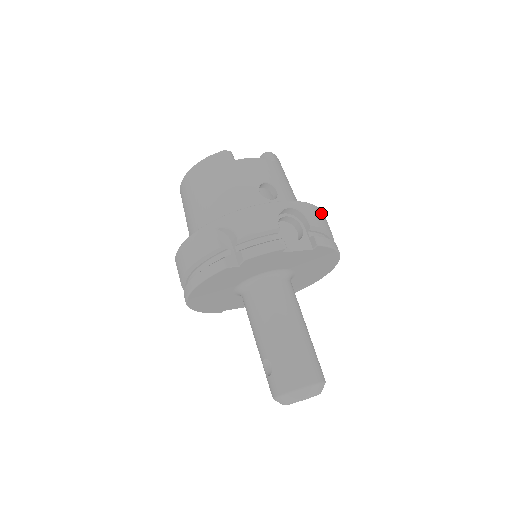
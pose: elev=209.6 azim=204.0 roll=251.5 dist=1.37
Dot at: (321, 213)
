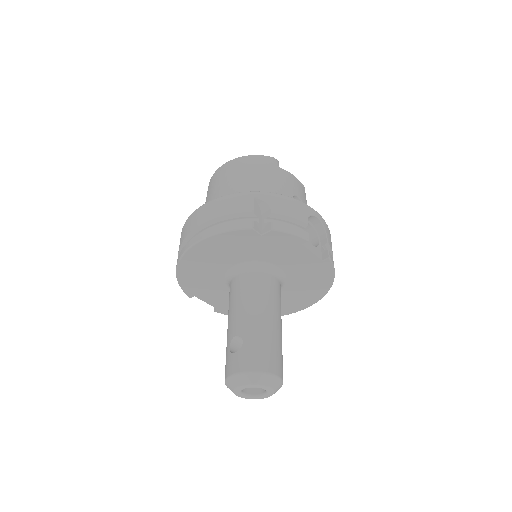
Dot at: occluded
